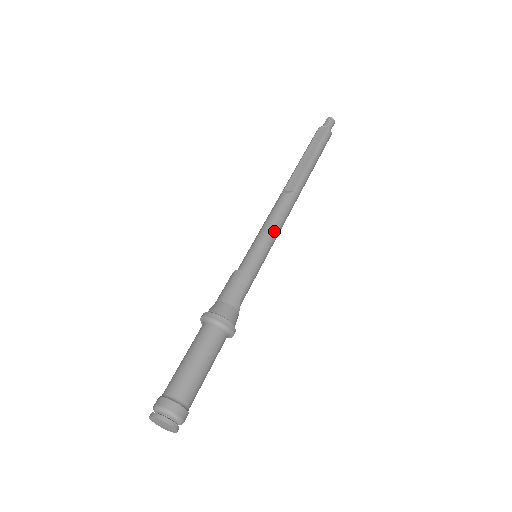
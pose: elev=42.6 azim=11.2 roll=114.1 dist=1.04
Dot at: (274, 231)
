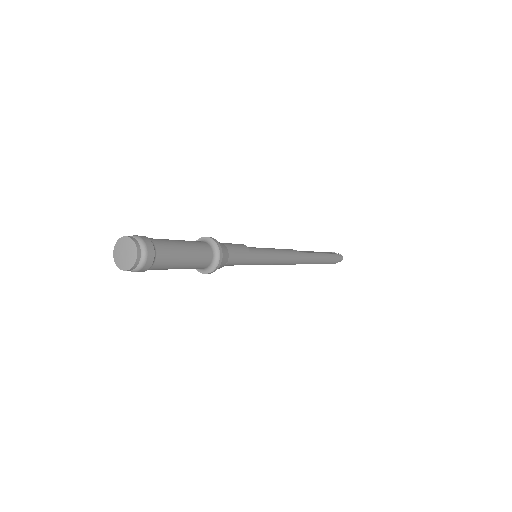
Dot at: (277, 253)
